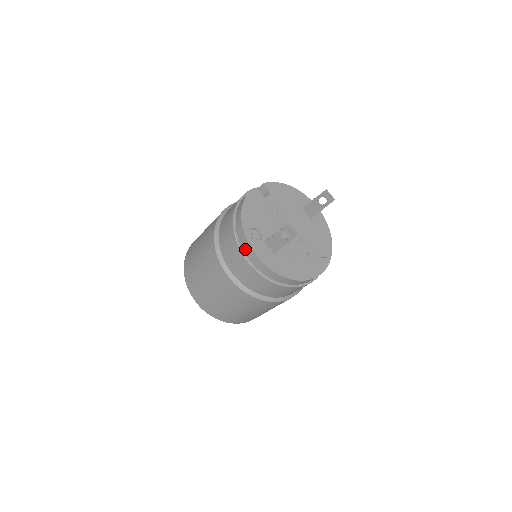
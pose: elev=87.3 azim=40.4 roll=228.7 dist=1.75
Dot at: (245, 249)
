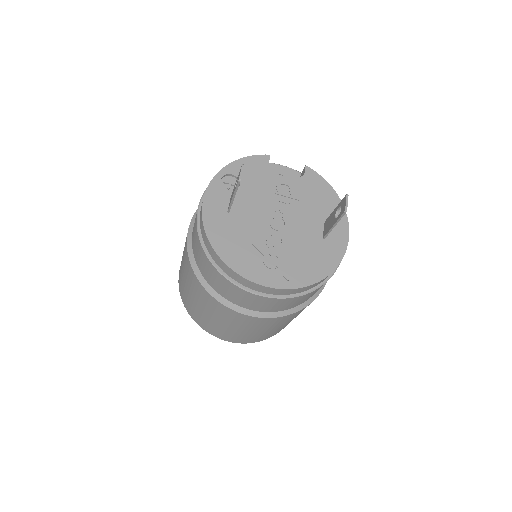
Dot at: occluded
